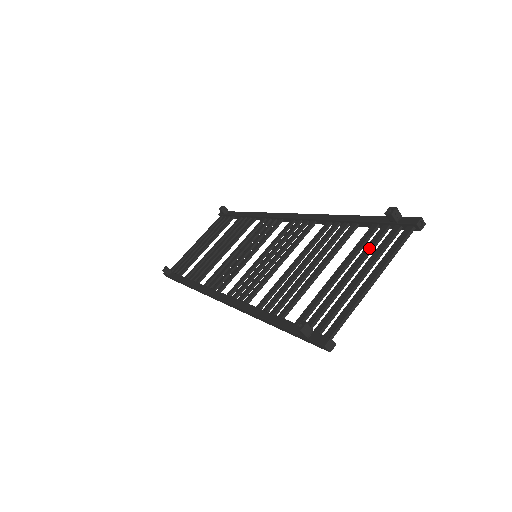
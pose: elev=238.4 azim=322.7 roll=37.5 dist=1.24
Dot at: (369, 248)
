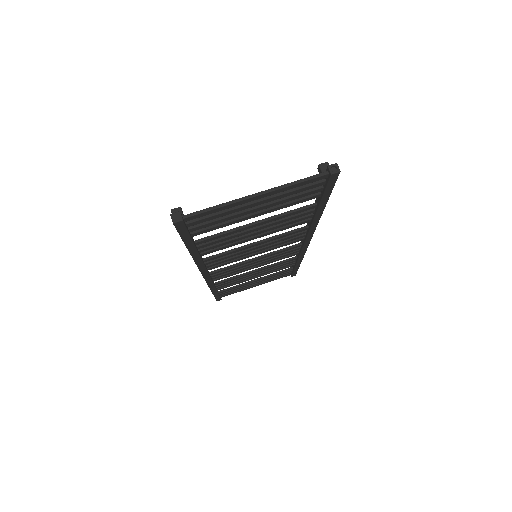
Dot at: (290, 195)
